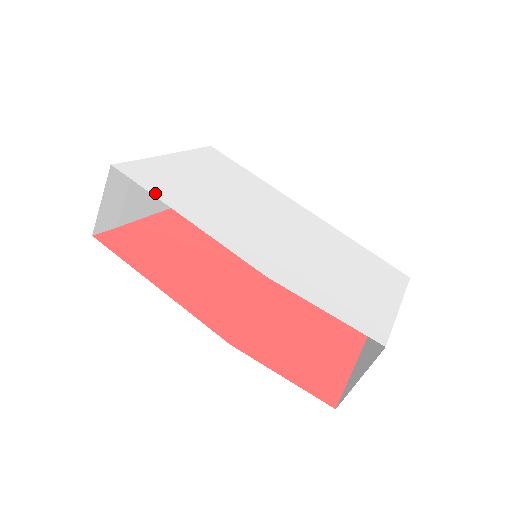
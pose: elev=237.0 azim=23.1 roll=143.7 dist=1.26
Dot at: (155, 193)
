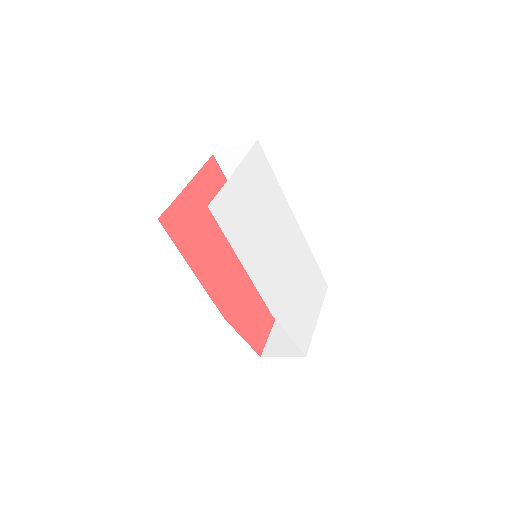
Dot at: (230, 239)
